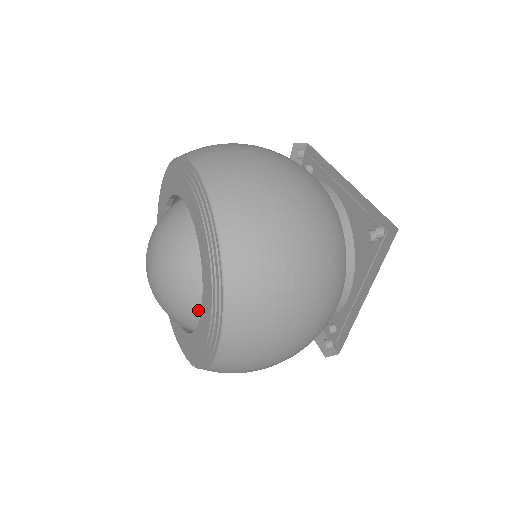
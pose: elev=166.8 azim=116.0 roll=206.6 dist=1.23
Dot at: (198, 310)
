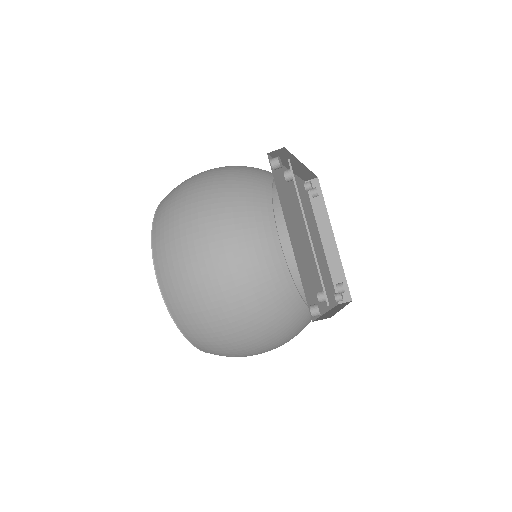
Dot at: occluded
